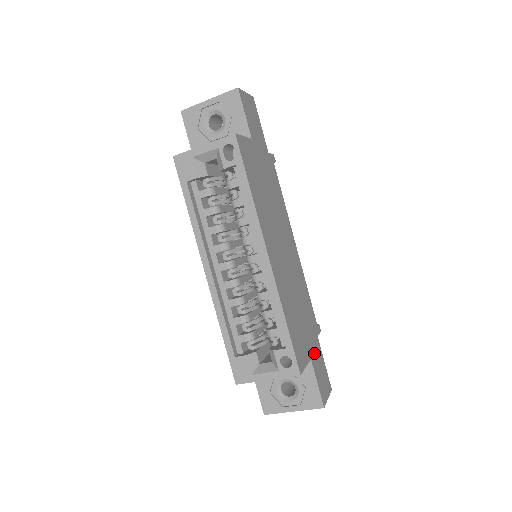
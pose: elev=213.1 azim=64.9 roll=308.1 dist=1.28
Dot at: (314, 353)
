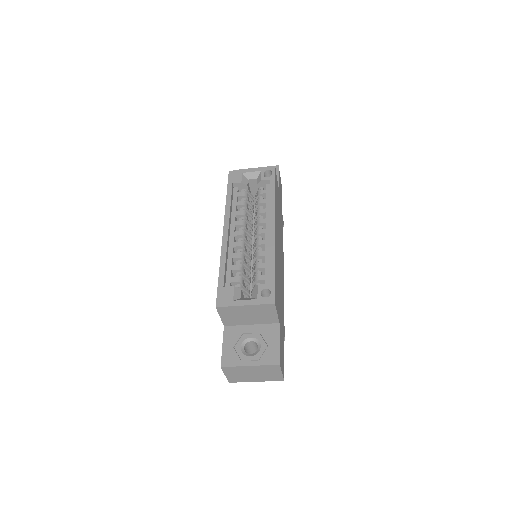
Dot at: (281, 329)
